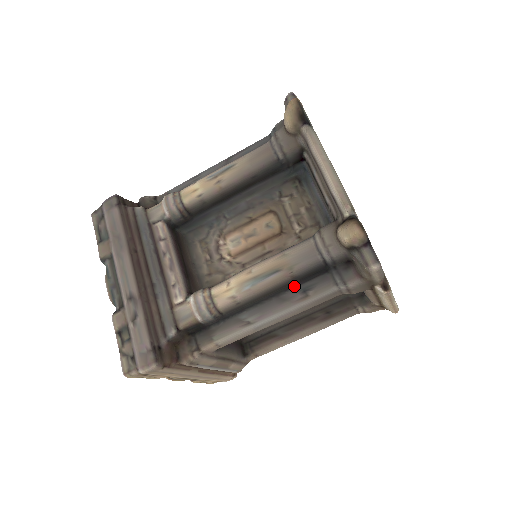
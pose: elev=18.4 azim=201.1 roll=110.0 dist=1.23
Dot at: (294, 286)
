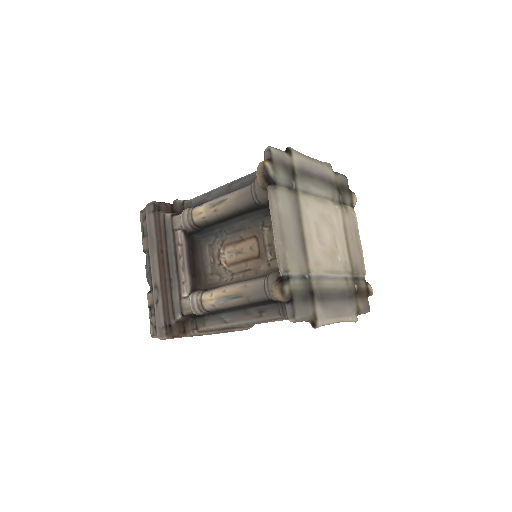
Dot at: (255, 306)
